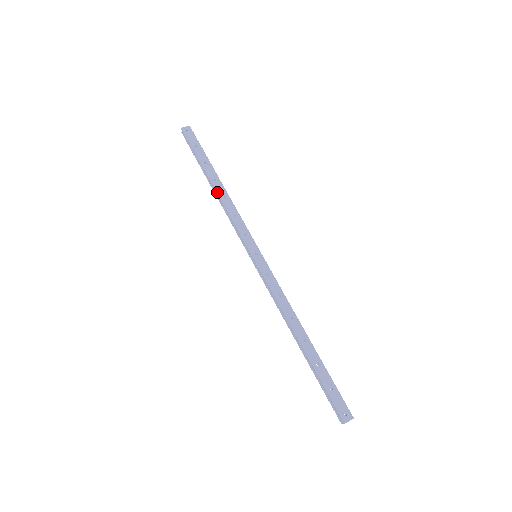
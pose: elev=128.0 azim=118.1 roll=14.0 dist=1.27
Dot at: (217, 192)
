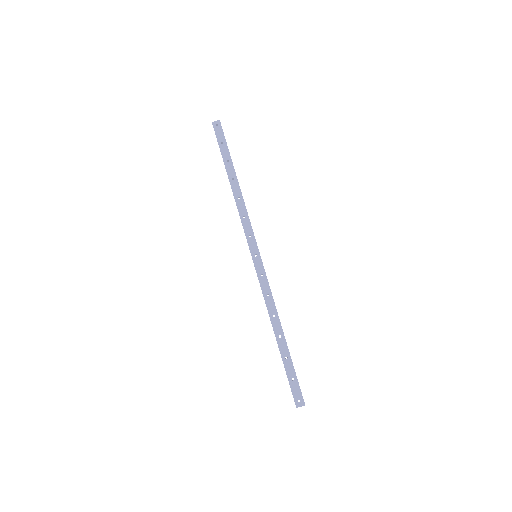
Dot at: (233, 192)
